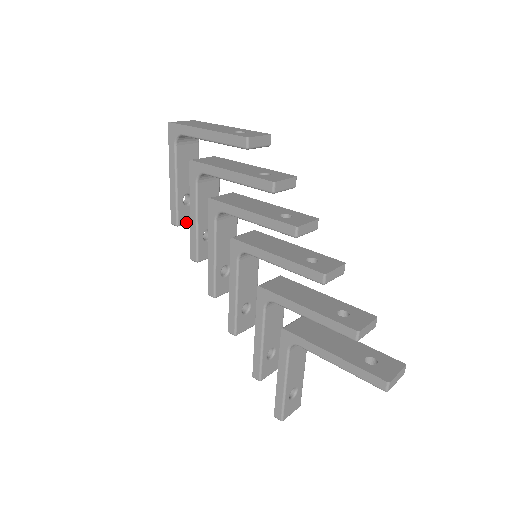
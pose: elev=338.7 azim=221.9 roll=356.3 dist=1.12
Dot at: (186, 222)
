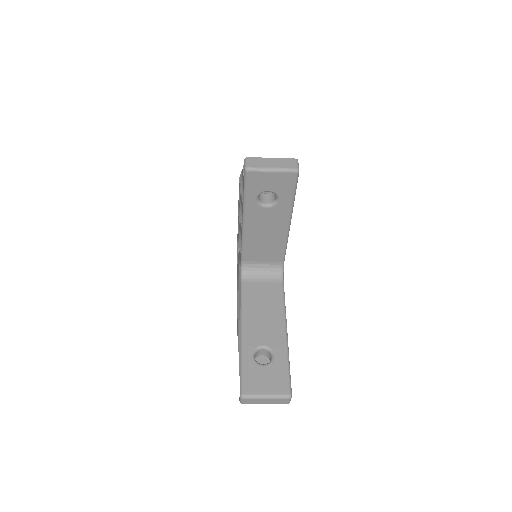
Dot at: occluded
